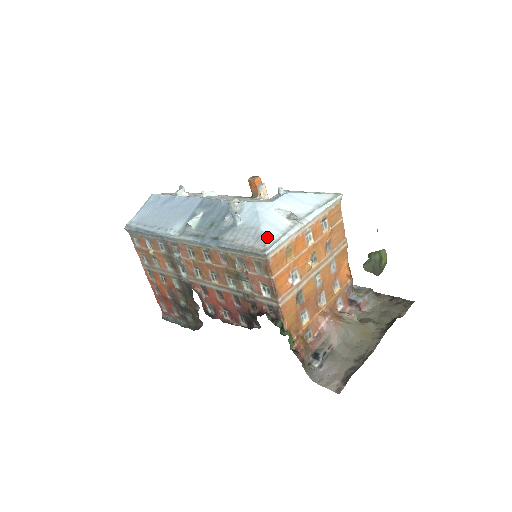
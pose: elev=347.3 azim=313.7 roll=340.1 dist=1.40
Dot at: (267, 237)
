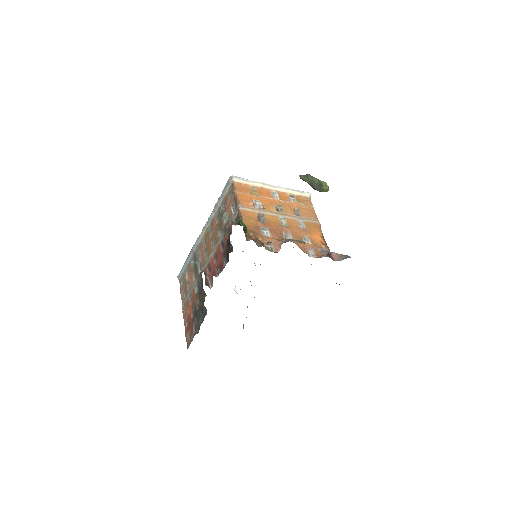
Dot at: occluded
